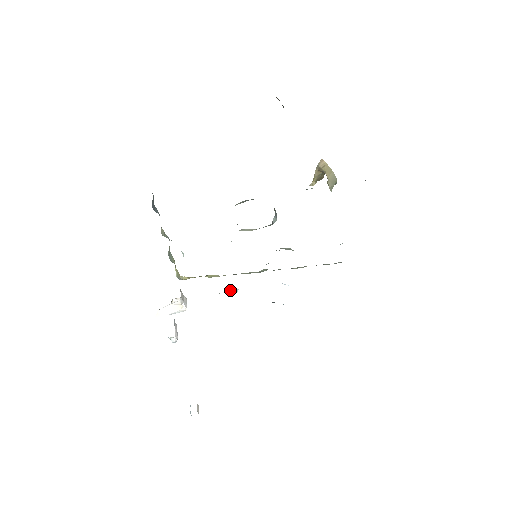
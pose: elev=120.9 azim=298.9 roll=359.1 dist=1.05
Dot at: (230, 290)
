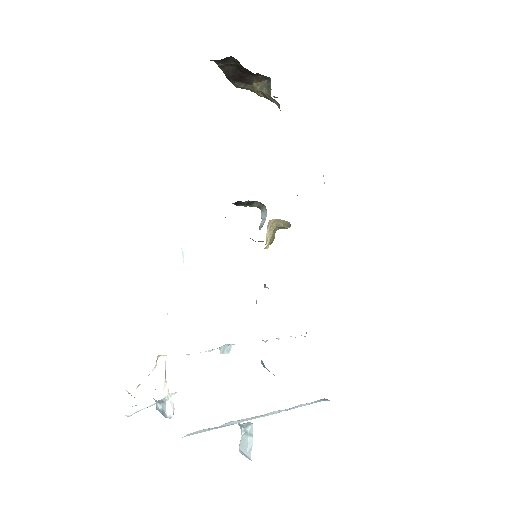
Dot at: (222, 347)
